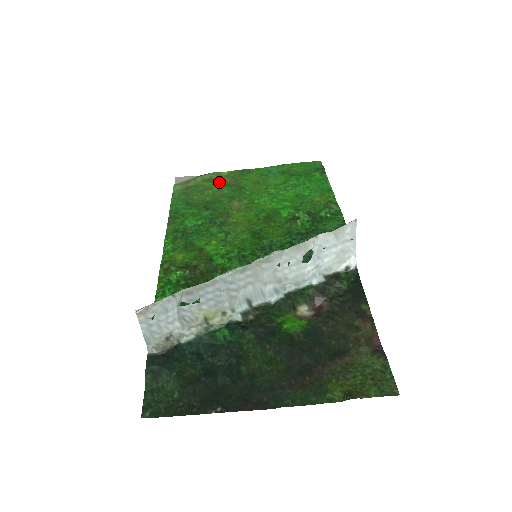
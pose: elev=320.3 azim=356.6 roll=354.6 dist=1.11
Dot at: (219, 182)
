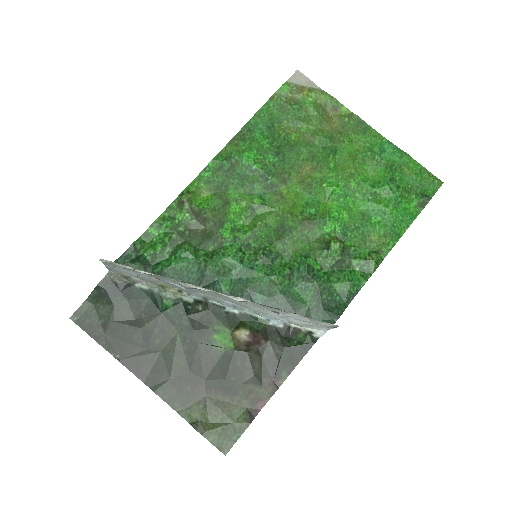
Dot at: (325, 120)
